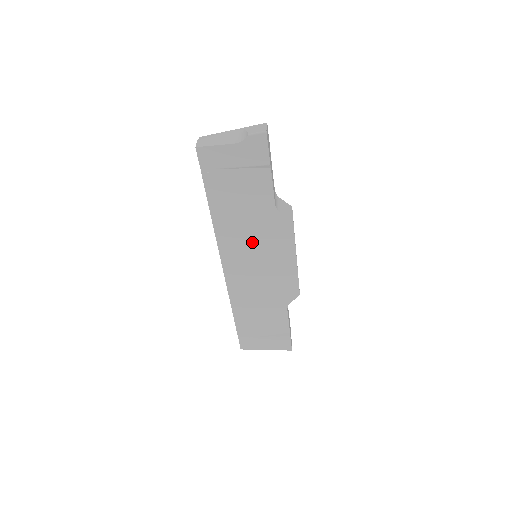
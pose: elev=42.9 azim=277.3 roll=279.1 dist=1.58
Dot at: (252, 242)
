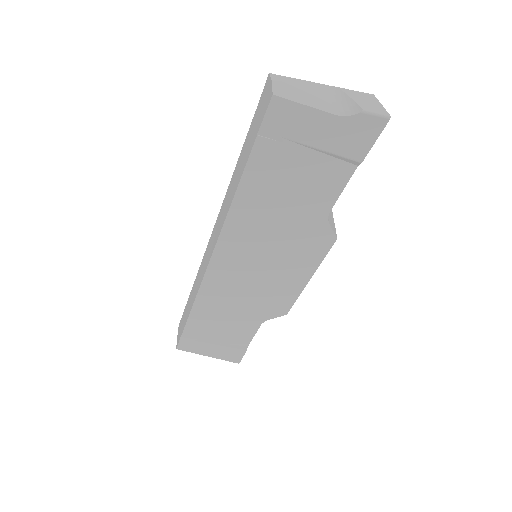
Dot at: (269, 245)
